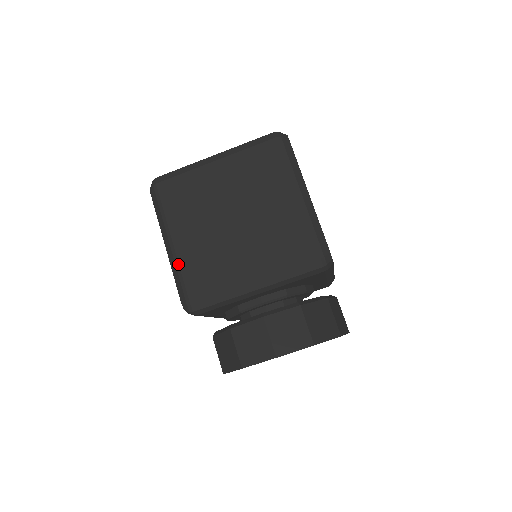
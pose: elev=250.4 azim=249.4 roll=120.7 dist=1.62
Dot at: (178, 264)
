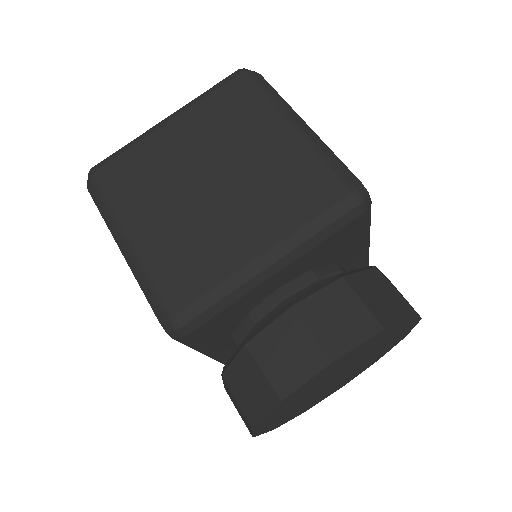
Dot at: (143, 265)
